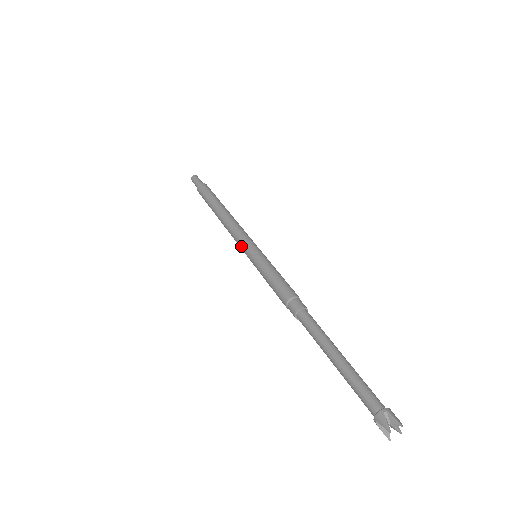
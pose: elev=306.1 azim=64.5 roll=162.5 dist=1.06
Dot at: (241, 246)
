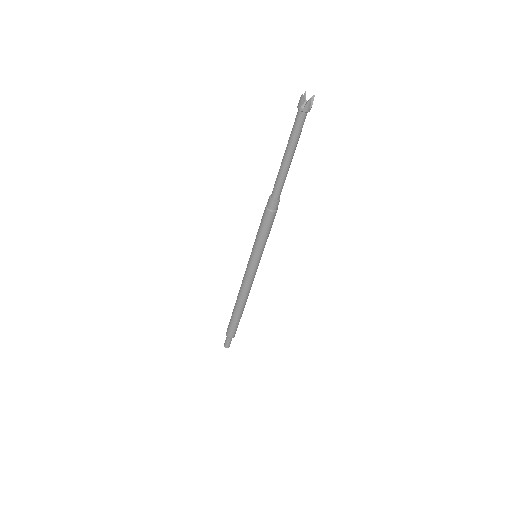
Dot at: (248, 270)
